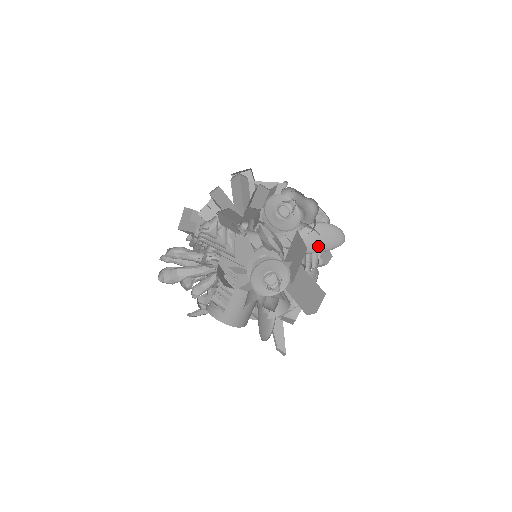
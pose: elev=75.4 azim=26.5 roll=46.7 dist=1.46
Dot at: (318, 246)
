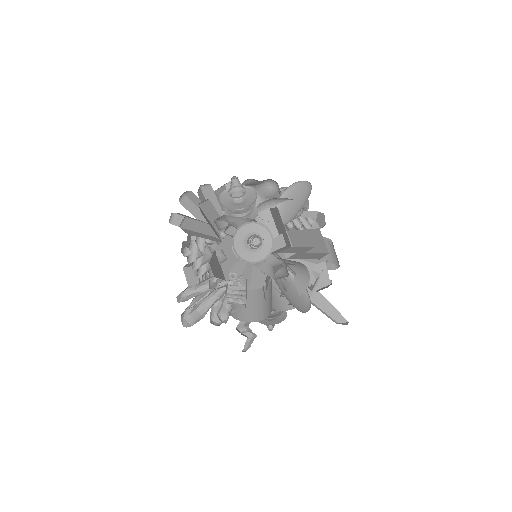
Dot at: (297, 208)
